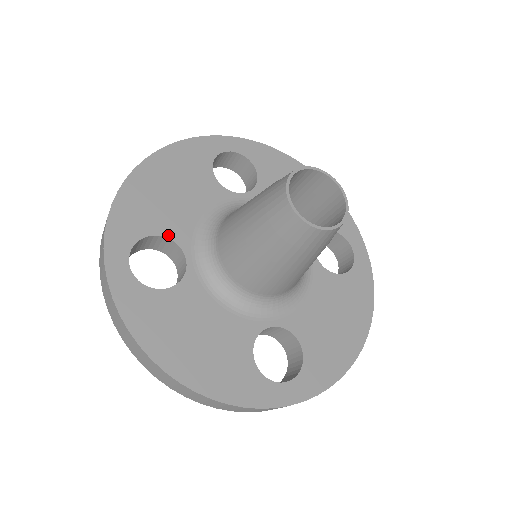
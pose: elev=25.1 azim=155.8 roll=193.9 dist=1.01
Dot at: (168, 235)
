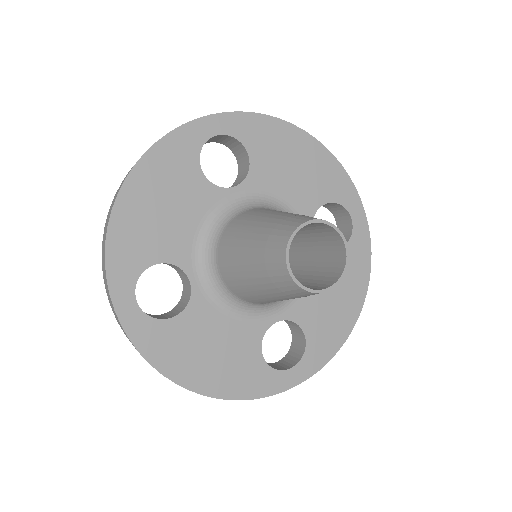
Dot at: (168, 260)
